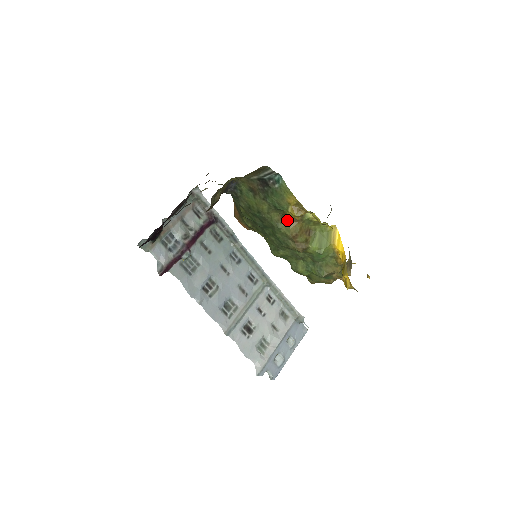
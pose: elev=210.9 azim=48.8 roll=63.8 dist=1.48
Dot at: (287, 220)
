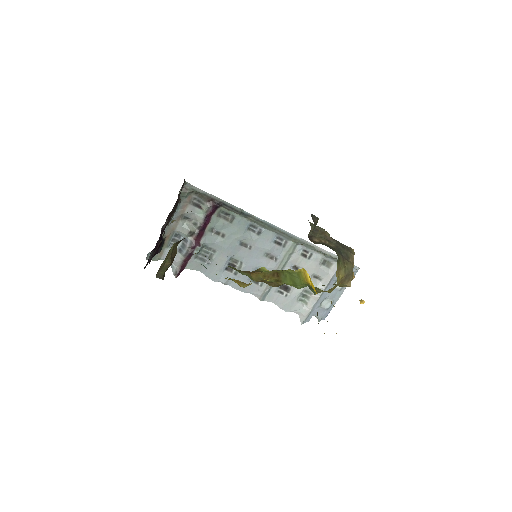
Dot at: (246, 271)
